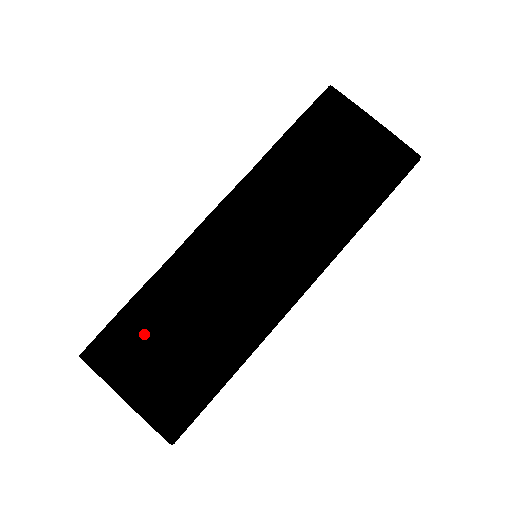
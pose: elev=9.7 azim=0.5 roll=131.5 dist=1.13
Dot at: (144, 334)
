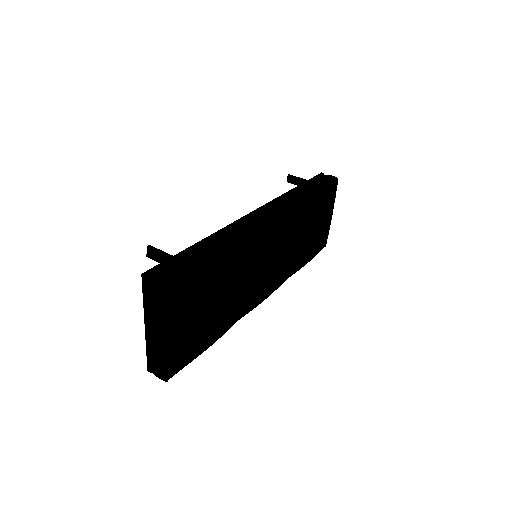
Dot at: (207, 291)
